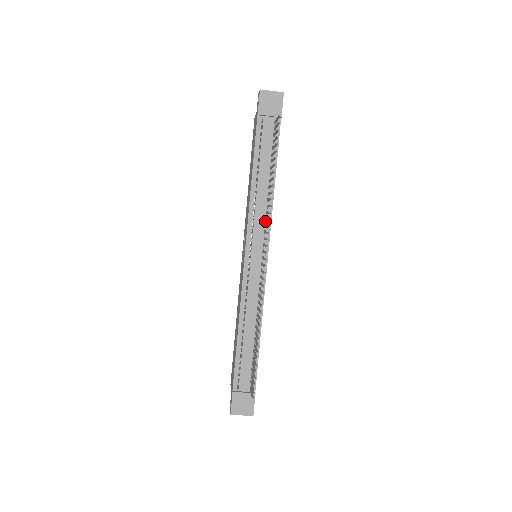
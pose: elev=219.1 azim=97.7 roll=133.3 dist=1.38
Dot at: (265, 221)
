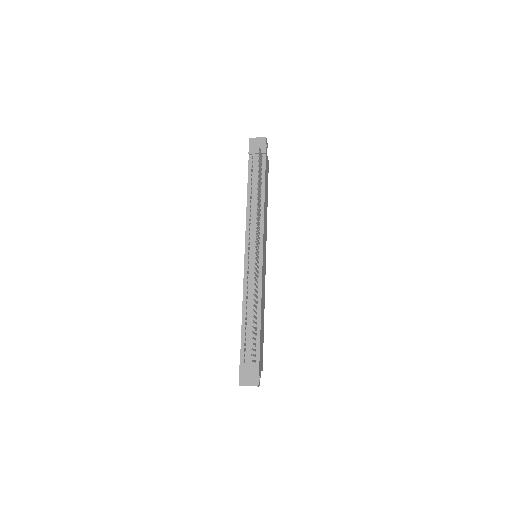
Dot at: (259, 226)
